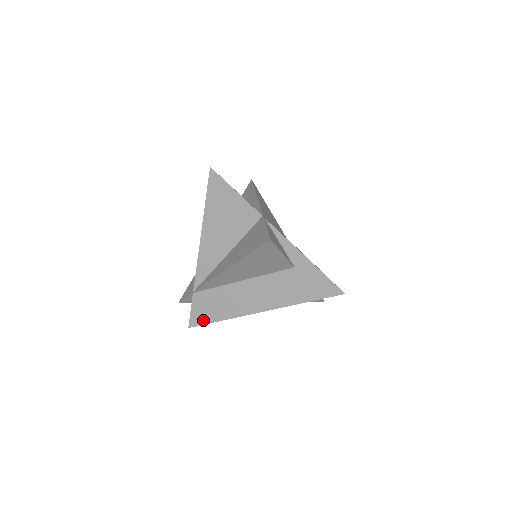
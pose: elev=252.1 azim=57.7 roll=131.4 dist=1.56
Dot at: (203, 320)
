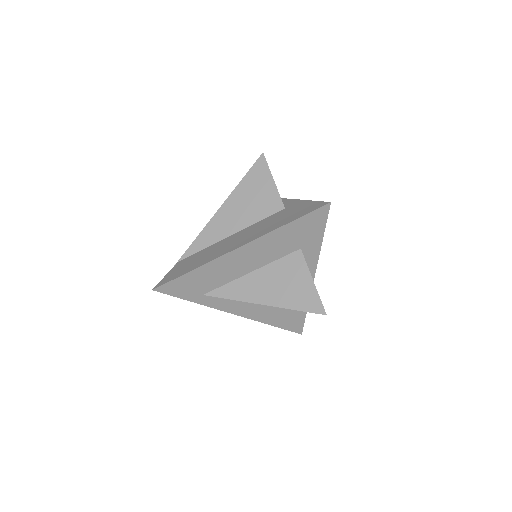
Dot at: (173, 277)
